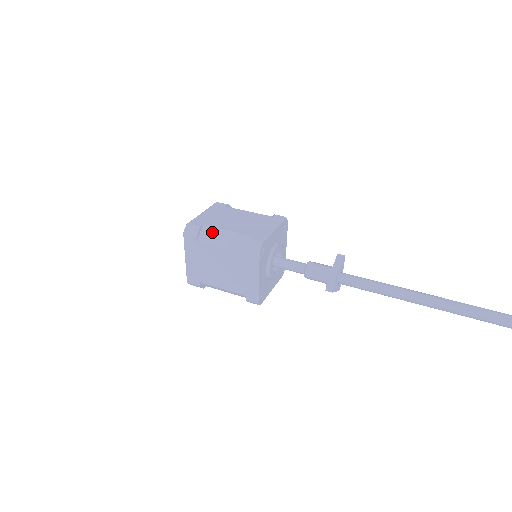
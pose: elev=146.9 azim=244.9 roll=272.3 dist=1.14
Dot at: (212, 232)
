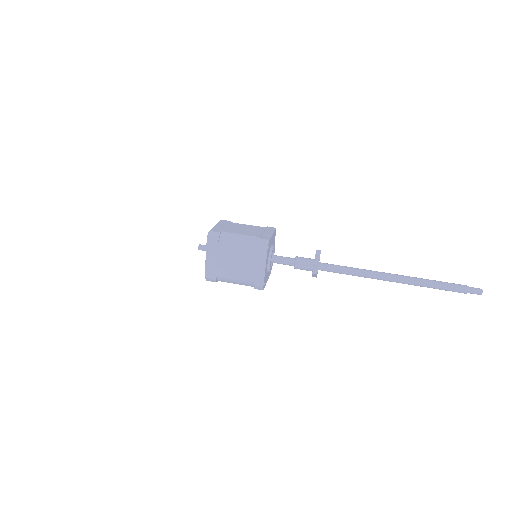
Dot at: (229, 236)
